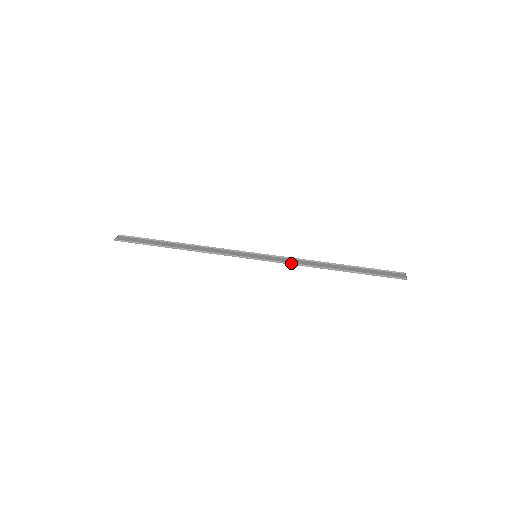
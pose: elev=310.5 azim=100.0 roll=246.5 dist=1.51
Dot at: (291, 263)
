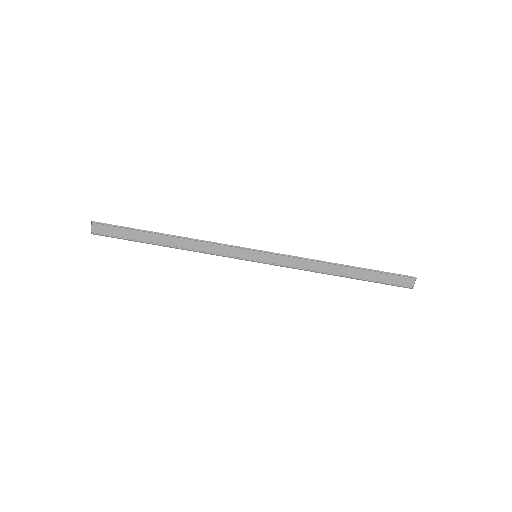
Dot at: (294, 267)
